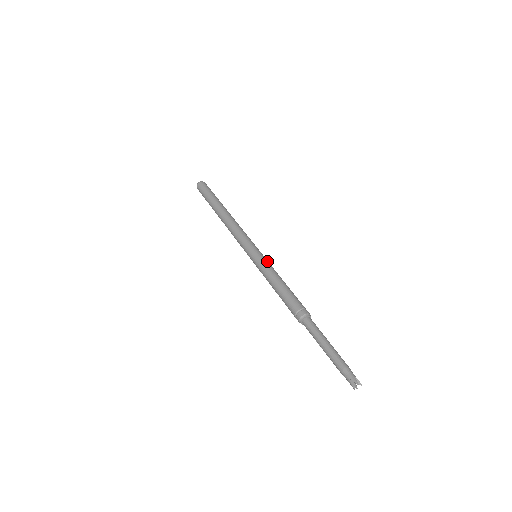
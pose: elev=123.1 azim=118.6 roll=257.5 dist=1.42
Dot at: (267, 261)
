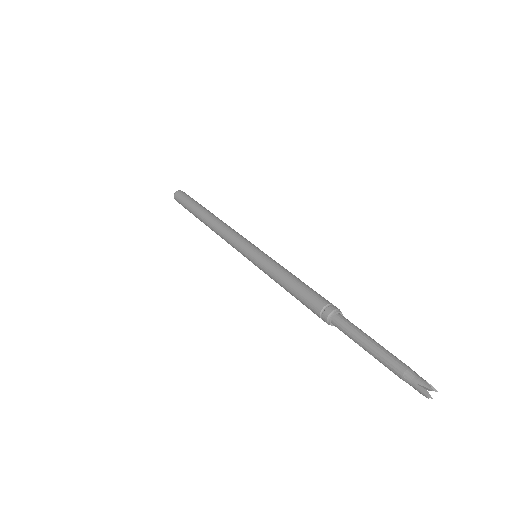
Dot at: (271, 258)
